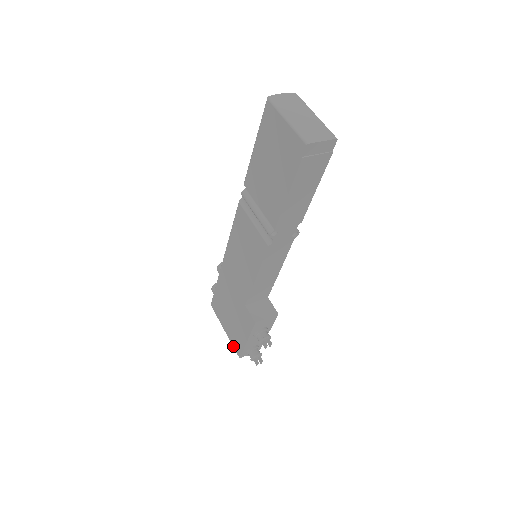
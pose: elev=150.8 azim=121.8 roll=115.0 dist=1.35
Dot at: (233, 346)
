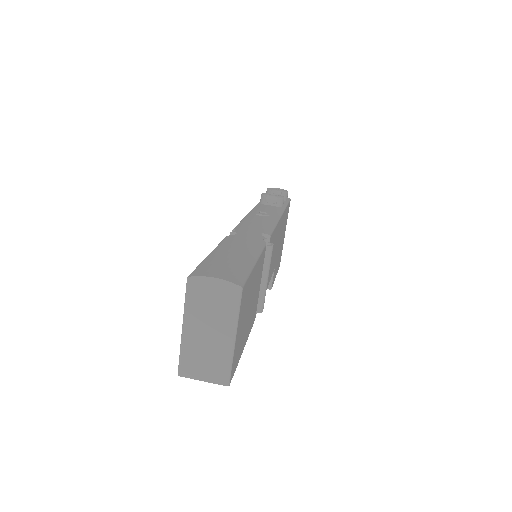
Dot at: occluded
